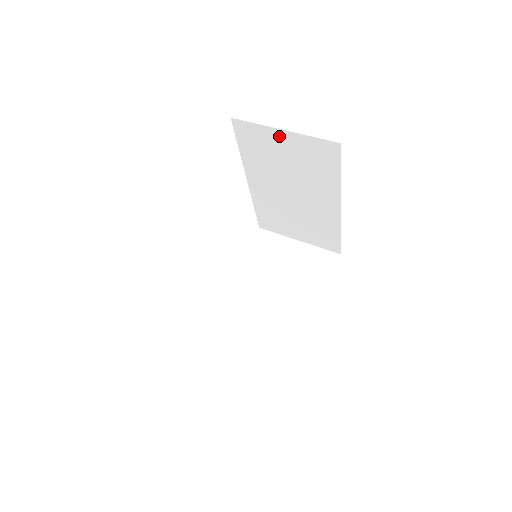
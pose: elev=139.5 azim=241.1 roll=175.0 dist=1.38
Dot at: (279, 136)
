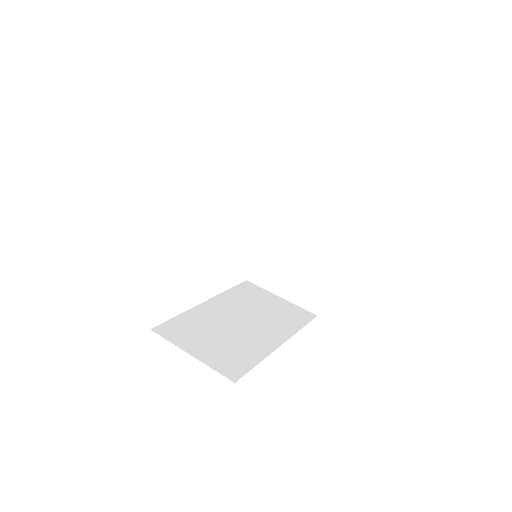
Dot at: occluded
